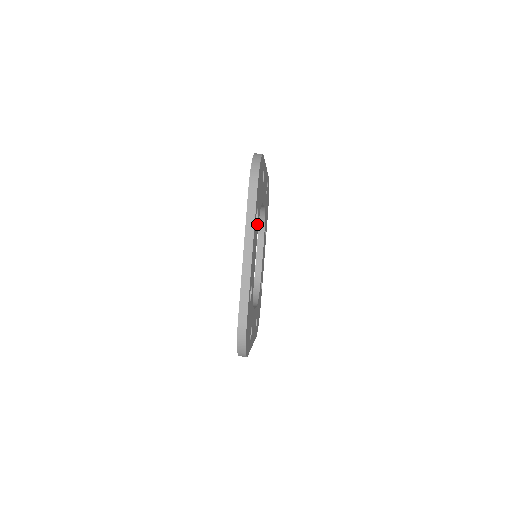
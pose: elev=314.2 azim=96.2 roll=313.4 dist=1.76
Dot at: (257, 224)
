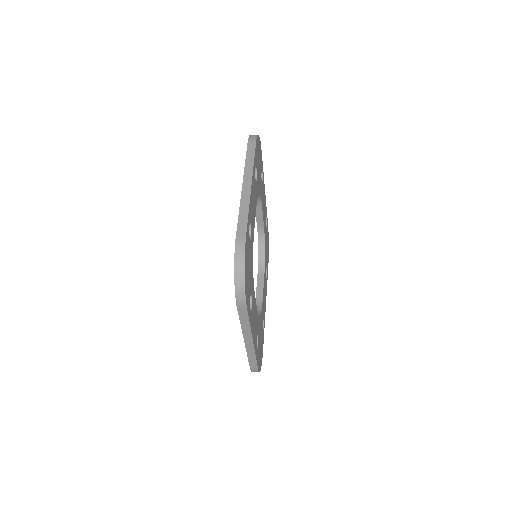
Dot at: (256, 189)
